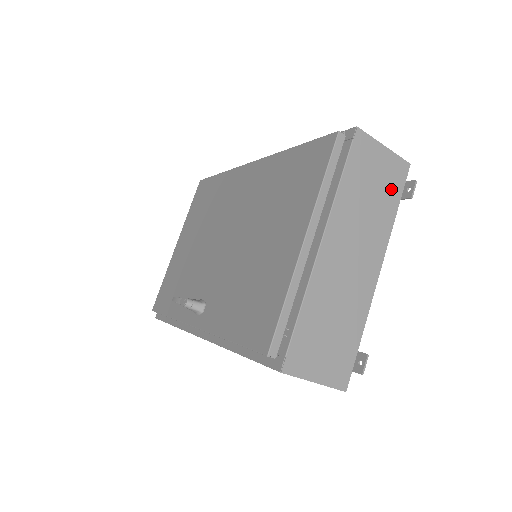
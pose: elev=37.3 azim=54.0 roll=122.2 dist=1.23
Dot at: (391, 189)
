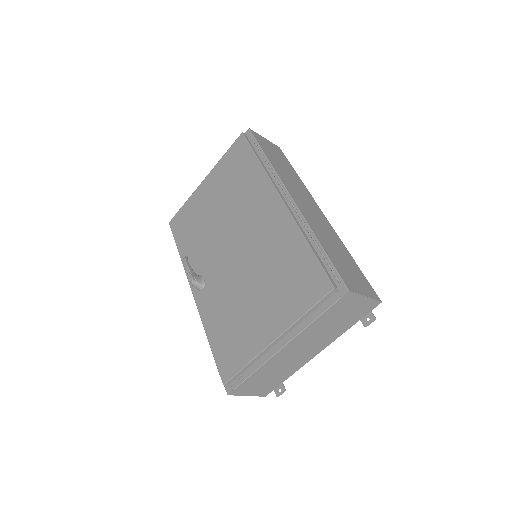
Dot at: (355, 317)
